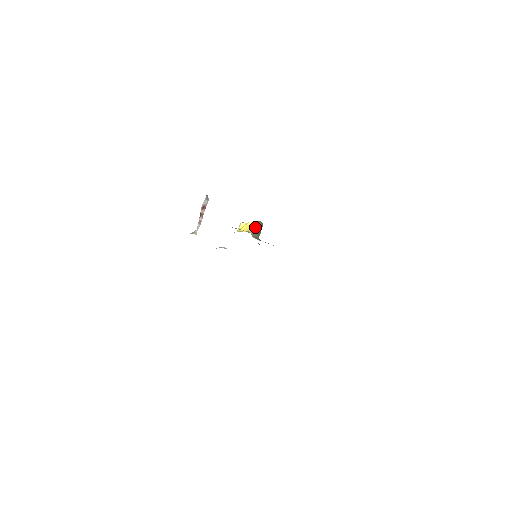
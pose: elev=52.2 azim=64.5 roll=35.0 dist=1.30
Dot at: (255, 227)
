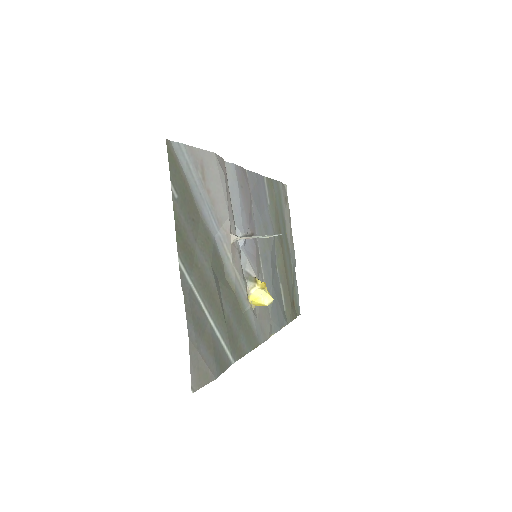
Dot at: (263, 305)
